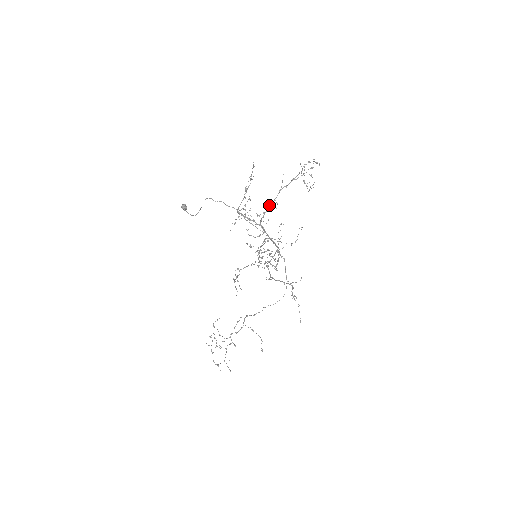
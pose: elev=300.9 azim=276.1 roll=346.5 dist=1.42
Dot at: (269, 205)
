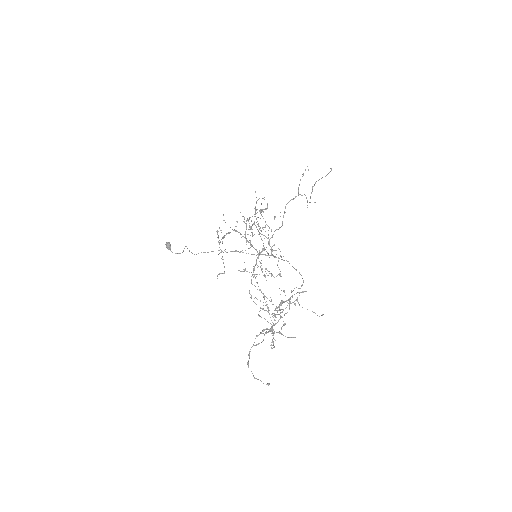
Dot at: (247, 219)
